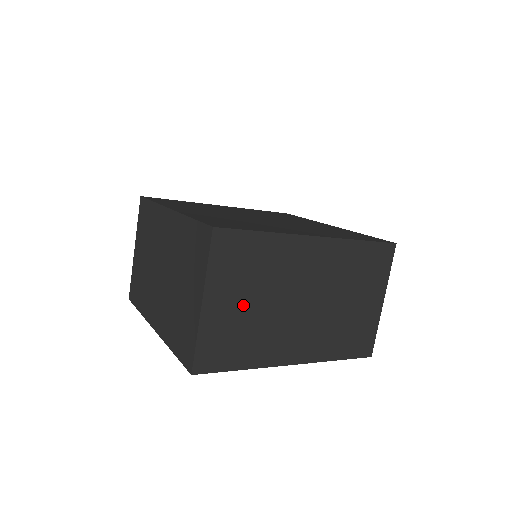
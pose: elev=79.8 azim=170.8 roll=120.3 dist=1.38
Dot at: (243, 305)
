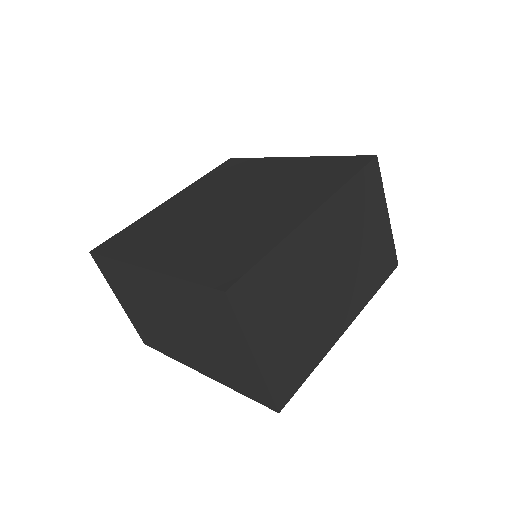
Dot at: (286, 326)
